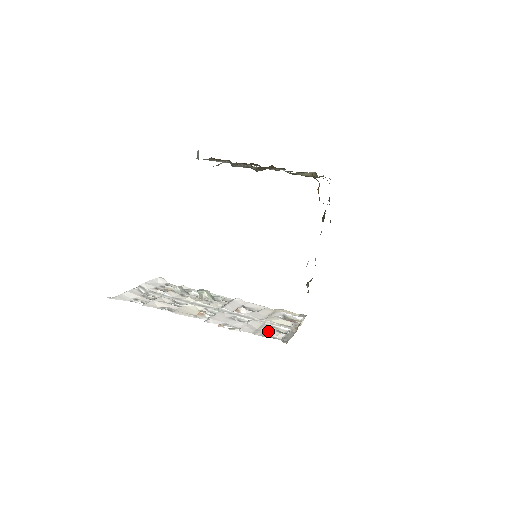
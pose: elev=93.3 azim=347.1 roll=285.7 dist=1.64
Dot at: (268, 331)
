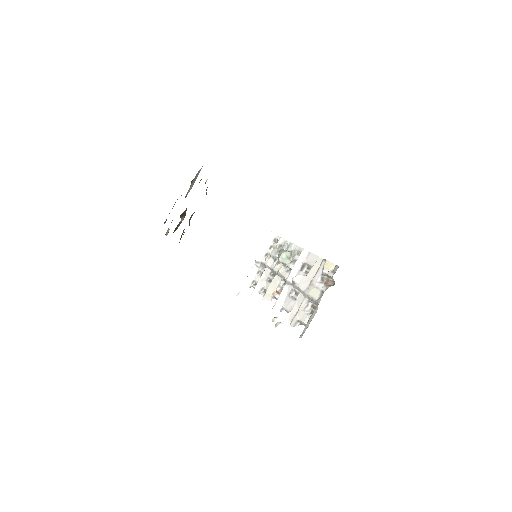
Dot at: (301, 314)
